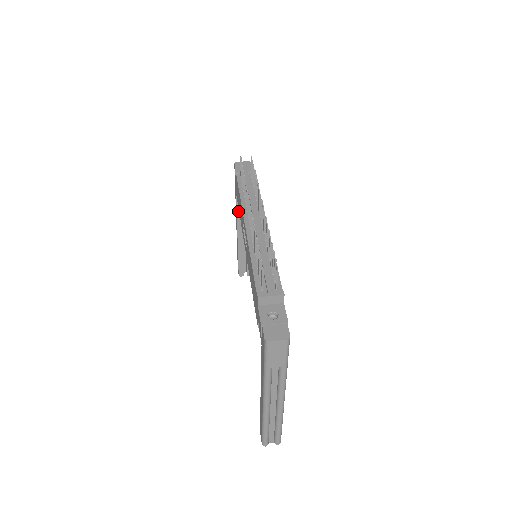
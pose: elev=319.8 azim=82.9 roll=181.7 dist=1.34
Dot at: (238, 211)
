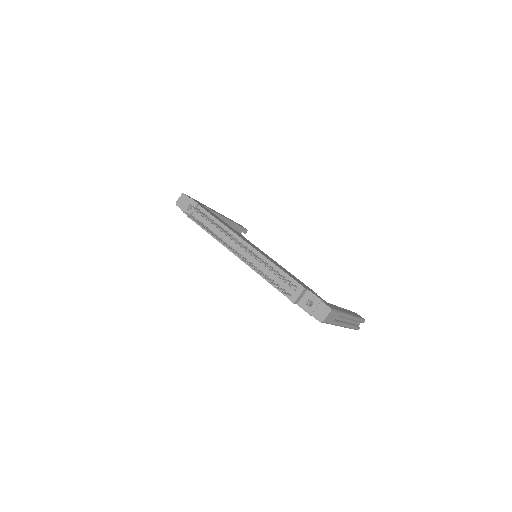
Dot at: occluded
